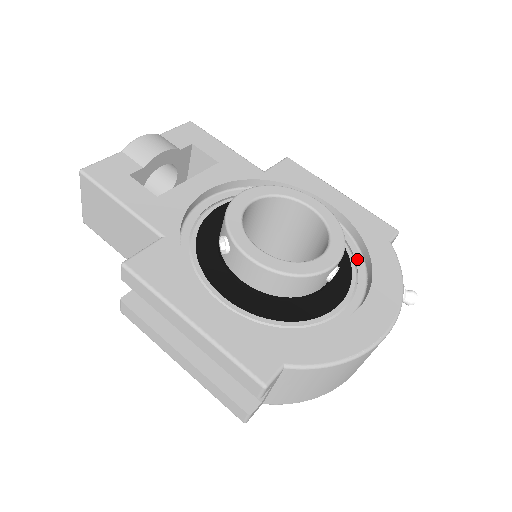
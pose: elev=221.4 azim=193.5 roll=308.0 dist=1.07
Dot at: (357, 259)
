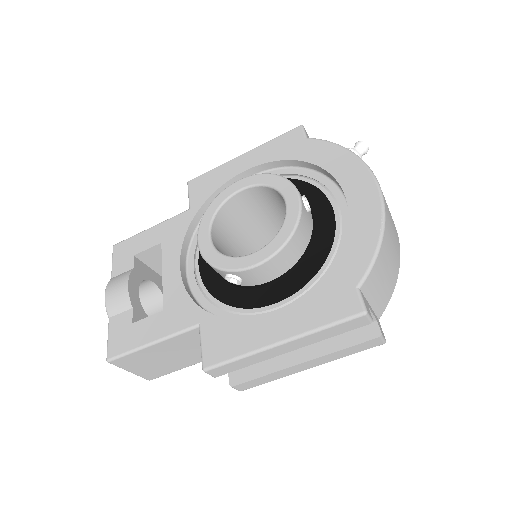
Dot at: (305, 174)
